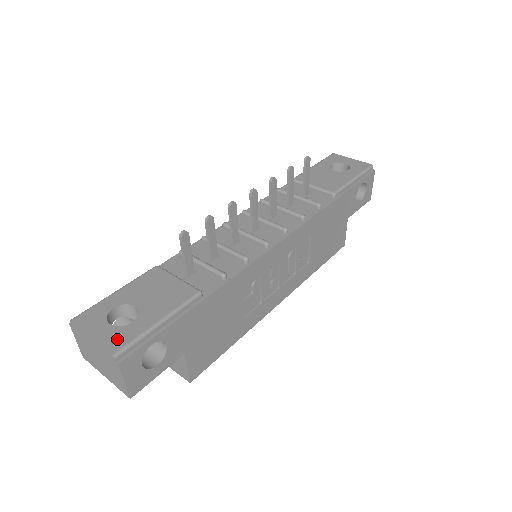
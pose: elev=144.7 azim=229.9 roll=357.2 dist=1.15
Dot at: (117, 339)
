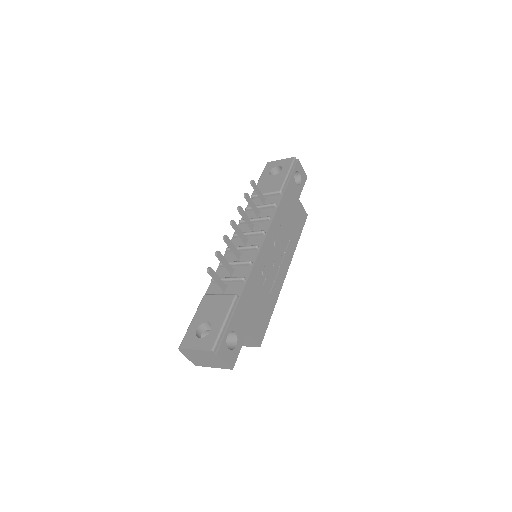
Dot at: (208, 342)
